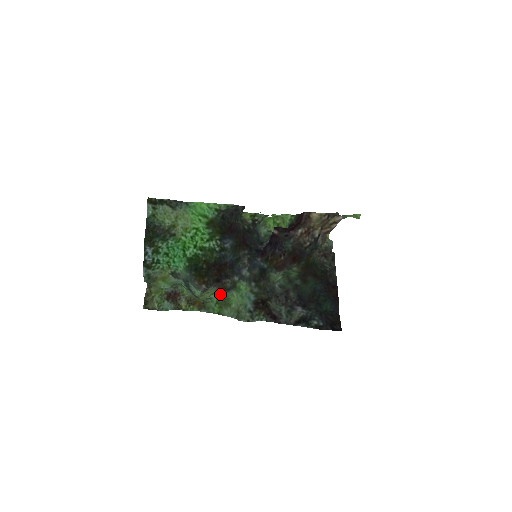
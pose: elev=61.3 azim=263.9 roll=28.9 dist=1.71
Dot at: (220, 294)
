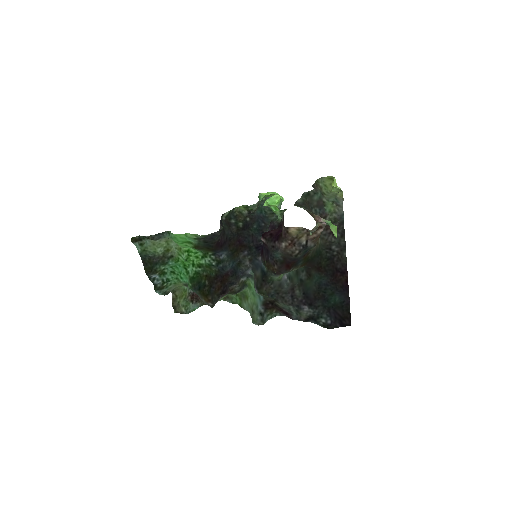
Dot at: occluded
